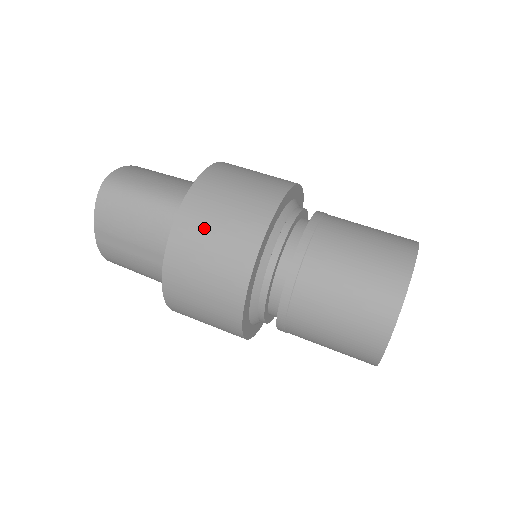
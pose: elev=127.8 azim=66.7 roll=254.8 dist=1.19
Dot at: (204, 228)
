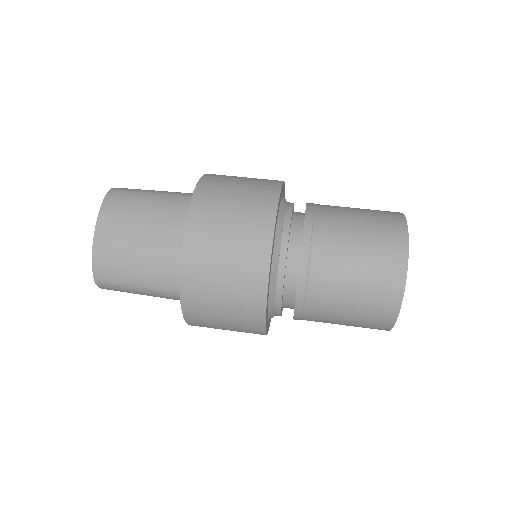
Dot at: (226, 186)
